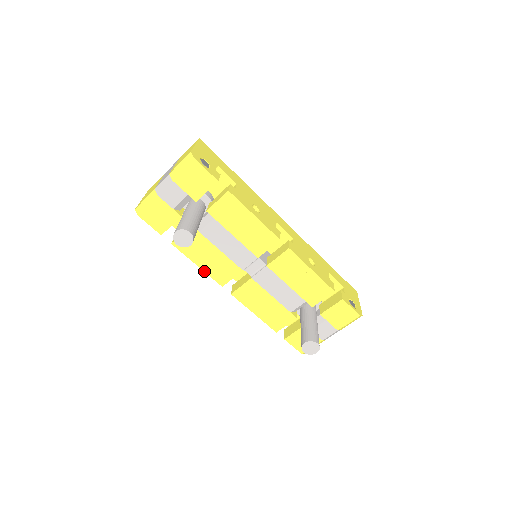
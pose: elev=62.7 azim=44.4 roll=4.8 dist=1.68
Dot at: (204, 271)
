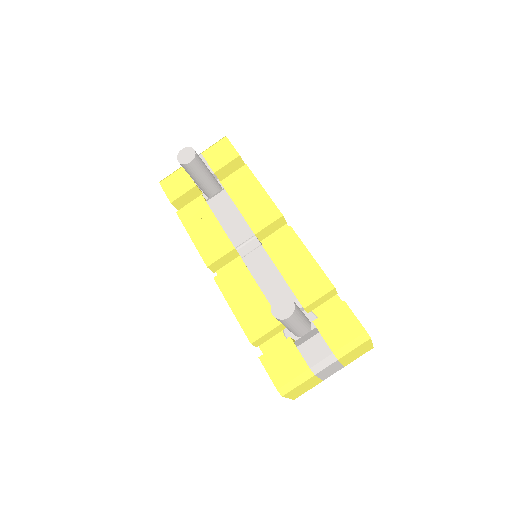
Dot at: (195, 245)
